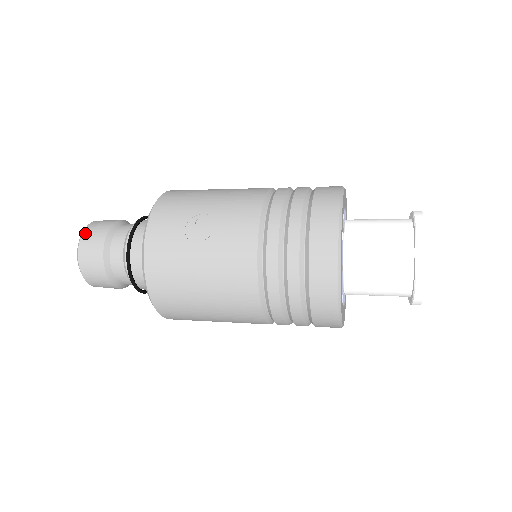
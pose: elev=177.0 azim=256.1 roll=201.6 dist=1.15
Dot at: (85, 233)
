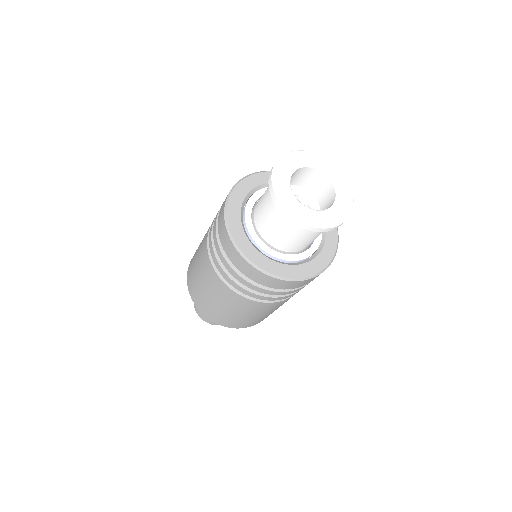
Dot at: occluded
